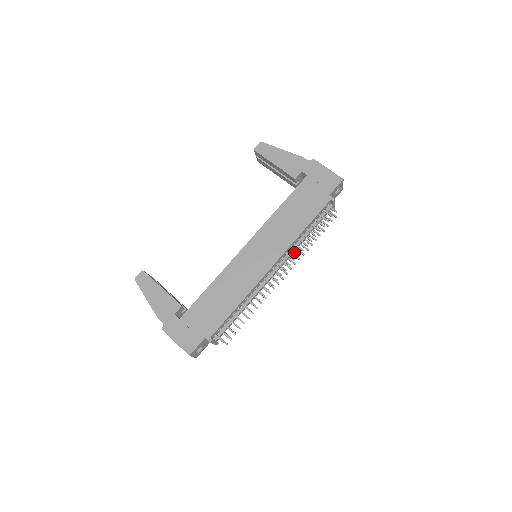
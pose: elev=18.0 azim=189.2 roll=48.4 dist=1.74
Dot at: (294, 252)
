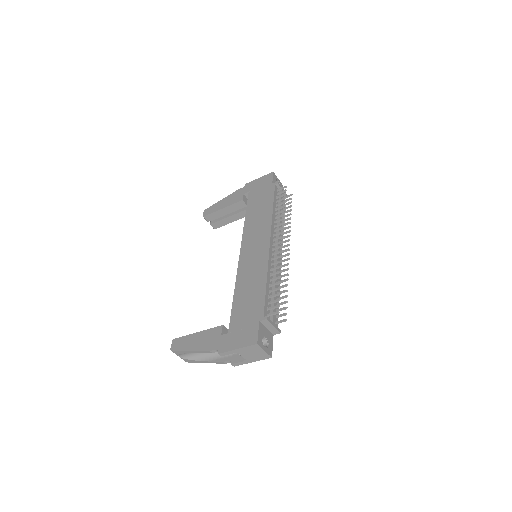
Dot at: (279, 224)
